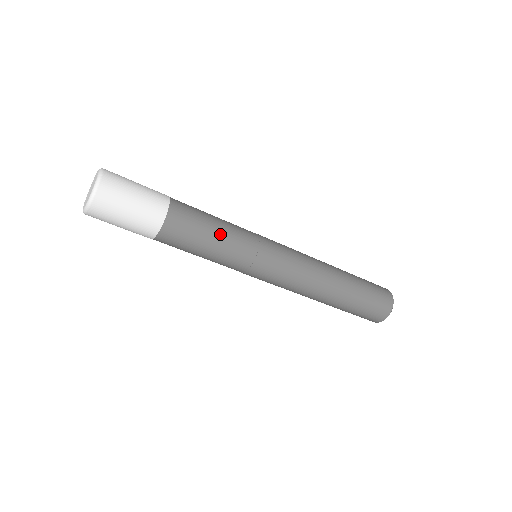
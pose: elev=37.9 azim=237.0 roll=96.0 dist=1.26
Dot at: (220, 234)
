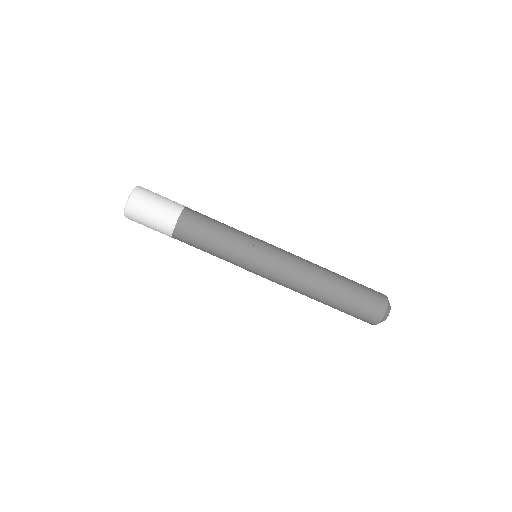
Dot at: (224, 225)
